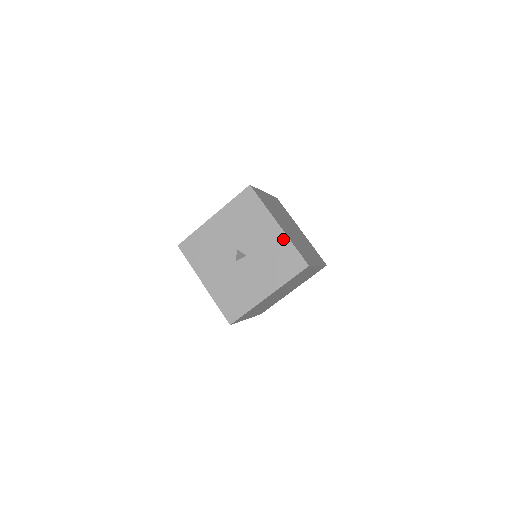
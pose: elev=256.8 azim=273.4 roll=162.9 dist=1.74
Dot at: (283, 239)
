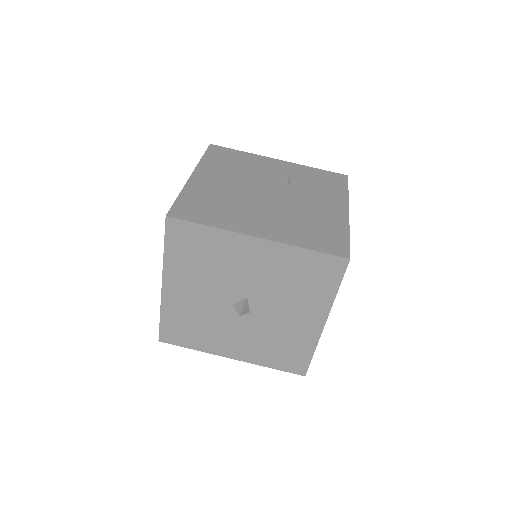
Dot at: (311, 338)
